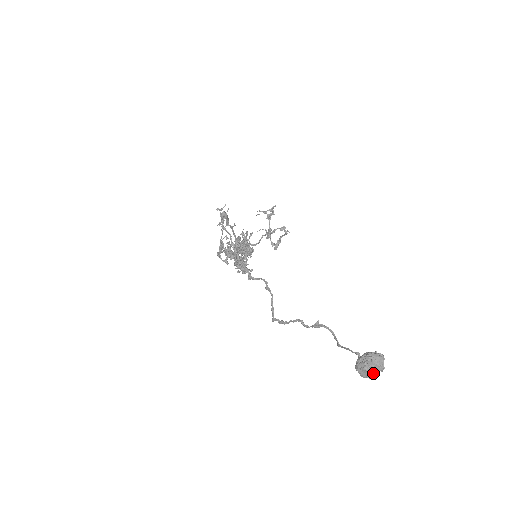
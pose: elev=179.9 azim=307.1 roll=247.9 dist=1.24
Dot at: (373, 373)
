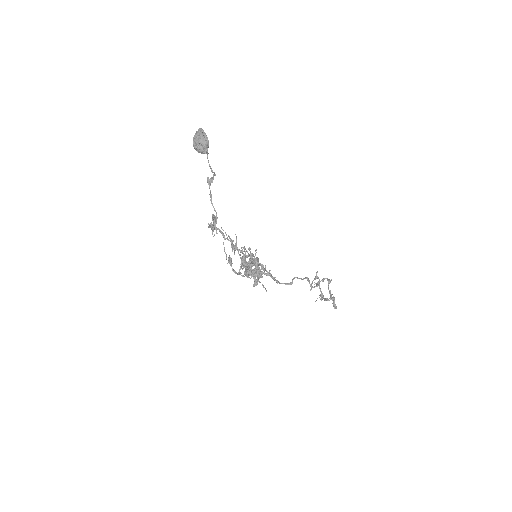
Dot at: (199, 139)
